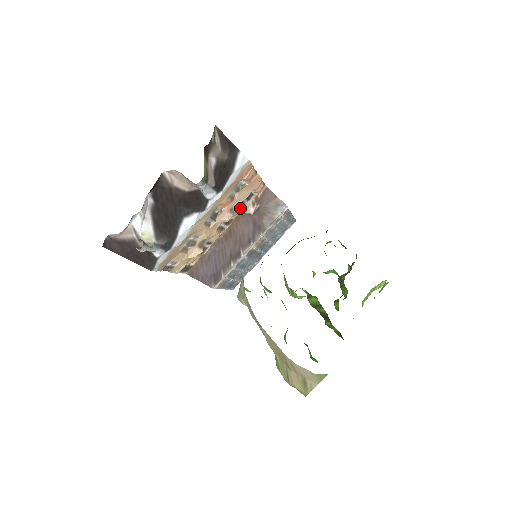
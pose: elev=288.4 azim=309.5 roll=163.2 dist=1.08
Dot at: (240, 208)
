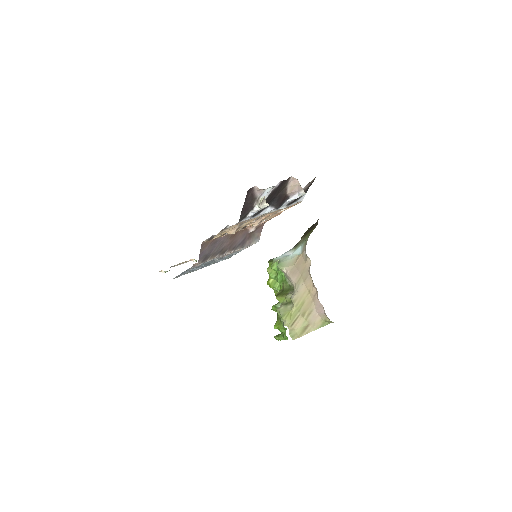
Dot at: occluded
